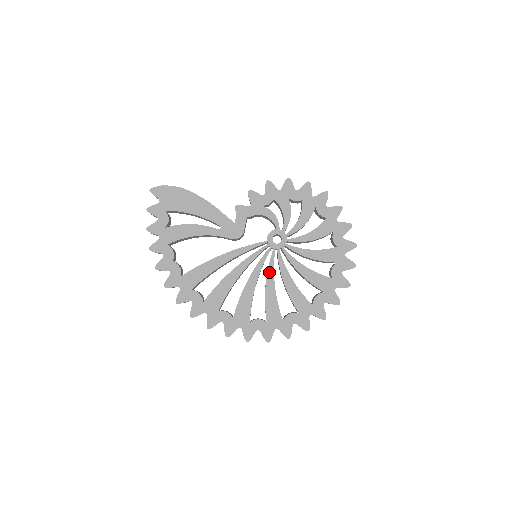
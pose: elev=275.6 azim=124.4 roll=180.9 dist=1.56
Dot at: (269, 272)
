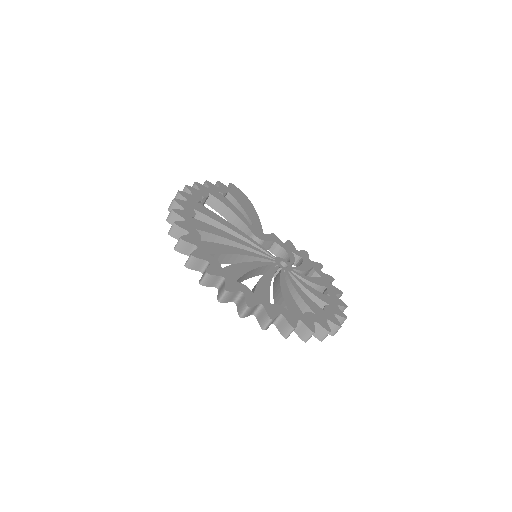
Dot at: (259, 263)
